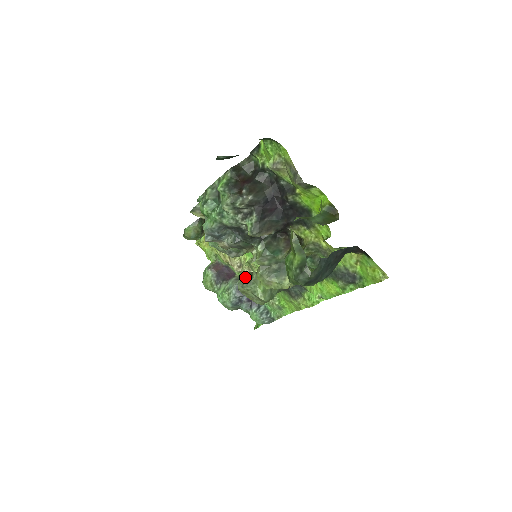
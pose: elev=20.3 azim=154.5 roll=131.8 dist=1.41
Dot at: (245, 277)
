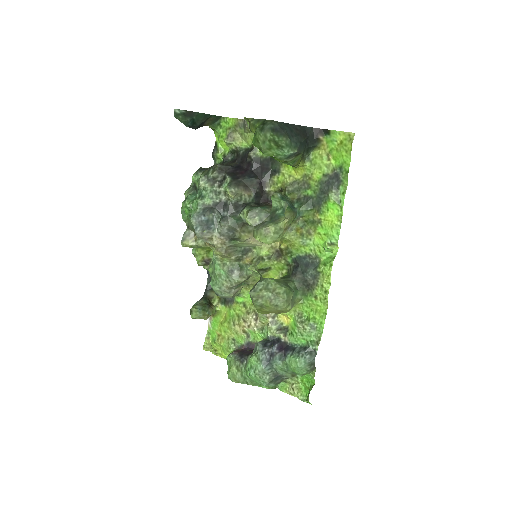
Dot at: occluded
